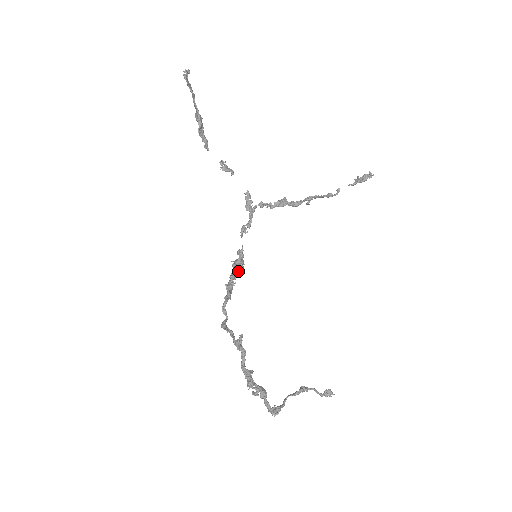
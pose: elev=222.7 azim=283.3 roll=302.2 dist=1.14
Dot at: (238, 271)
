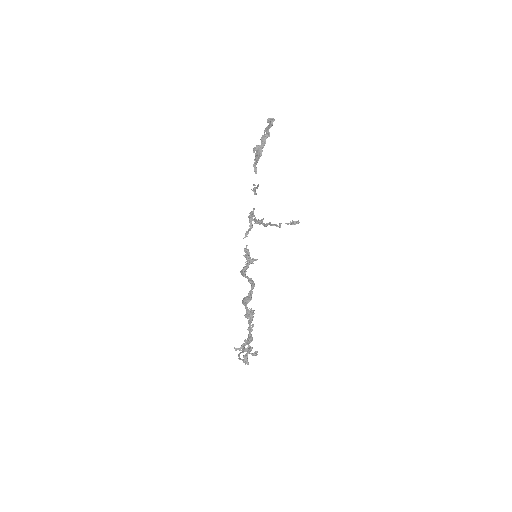
Dot at: occluded
